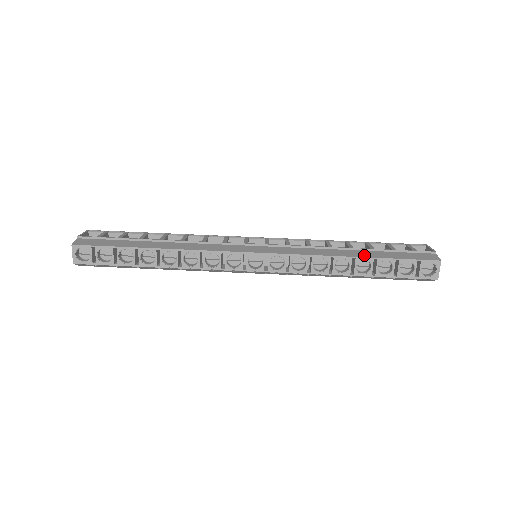
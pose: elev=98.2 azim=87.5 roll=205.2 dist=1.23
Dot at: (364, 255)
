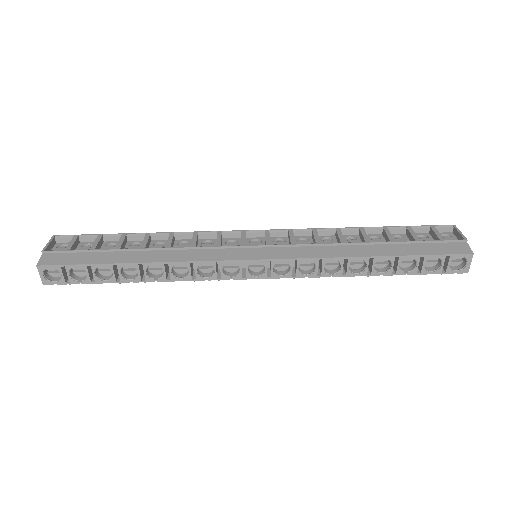
Dot at: (383, 252)
